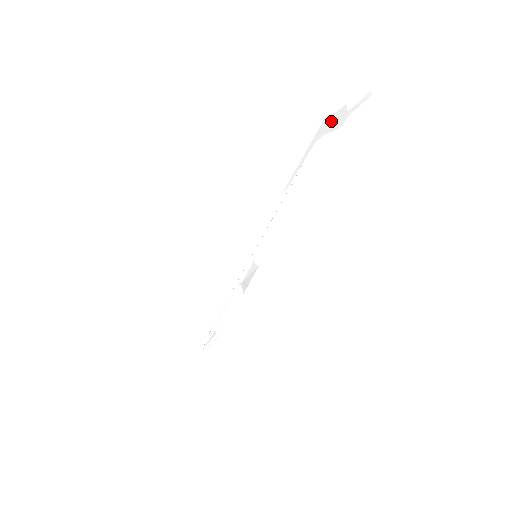
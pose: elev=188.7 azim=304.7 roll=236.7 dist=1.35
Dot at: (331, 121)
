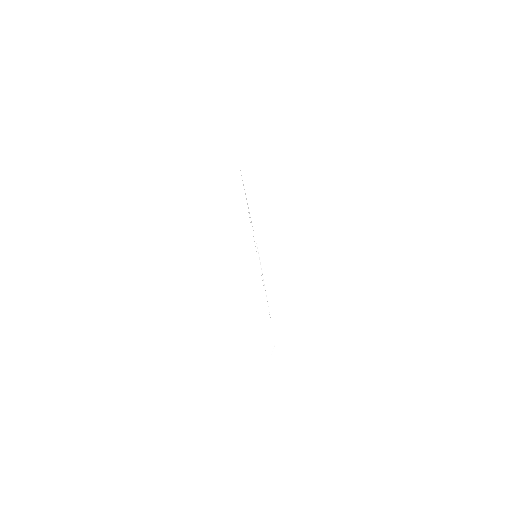
Dot at: occluded
